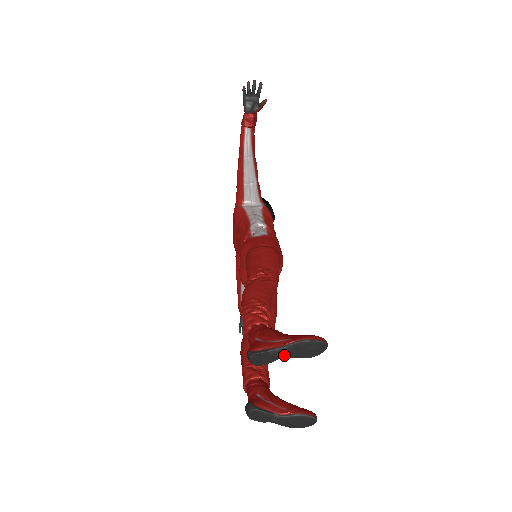
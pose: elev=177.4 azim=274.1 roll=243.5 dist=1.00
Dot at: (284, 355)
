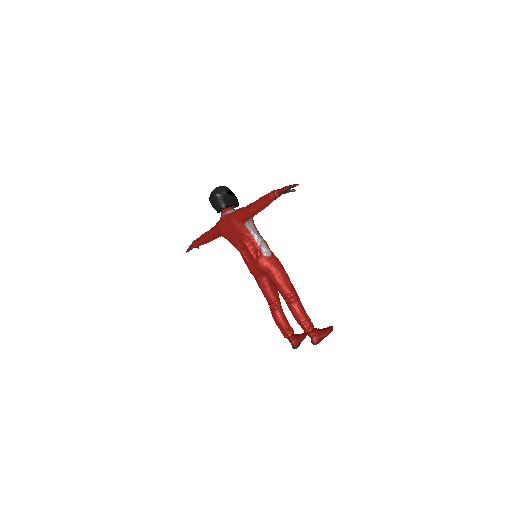
Dot at: (323, 338)
